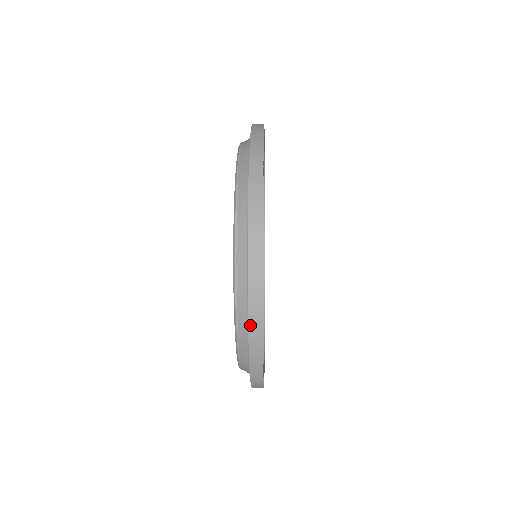
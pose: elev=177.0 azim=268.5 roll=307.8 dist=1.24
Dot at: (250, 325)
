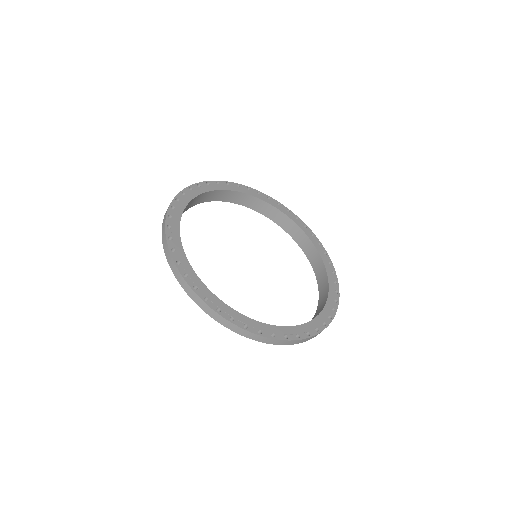
Dot at: (191, 297)
